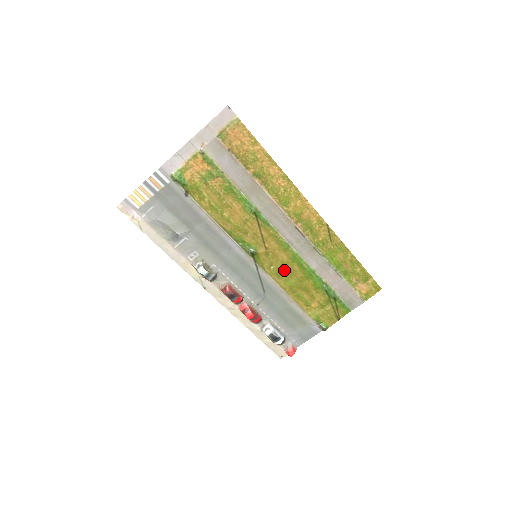
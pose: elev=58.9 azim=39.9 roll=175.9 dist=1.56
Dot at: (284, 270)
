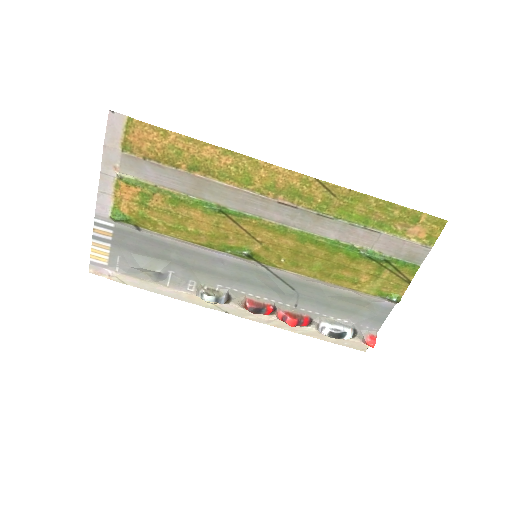
Dot at: (299, 257)
